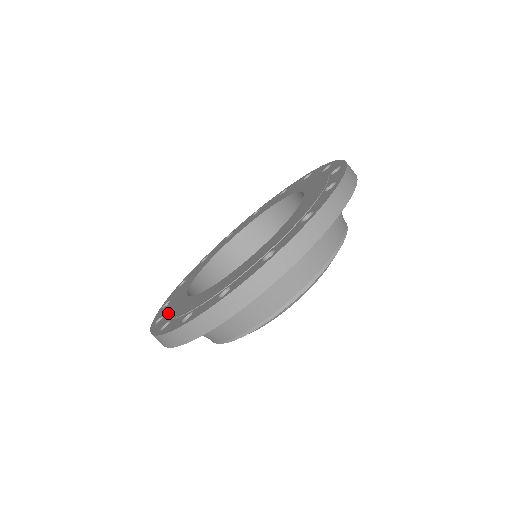
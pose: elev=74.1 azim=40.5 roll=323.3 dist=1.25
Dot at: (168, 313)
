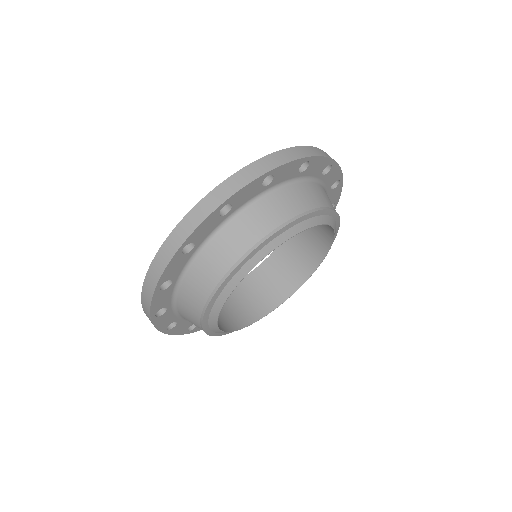
Dot at: occluded
